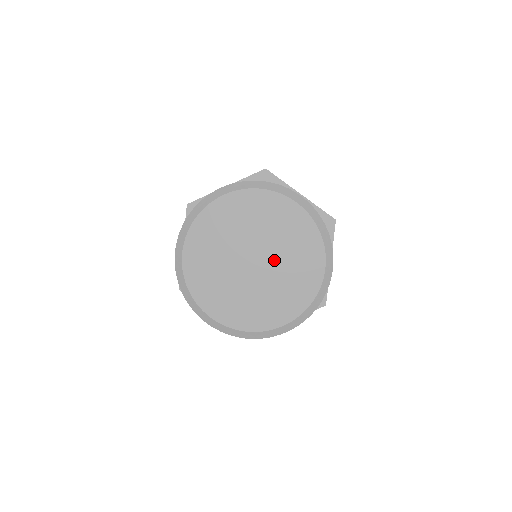
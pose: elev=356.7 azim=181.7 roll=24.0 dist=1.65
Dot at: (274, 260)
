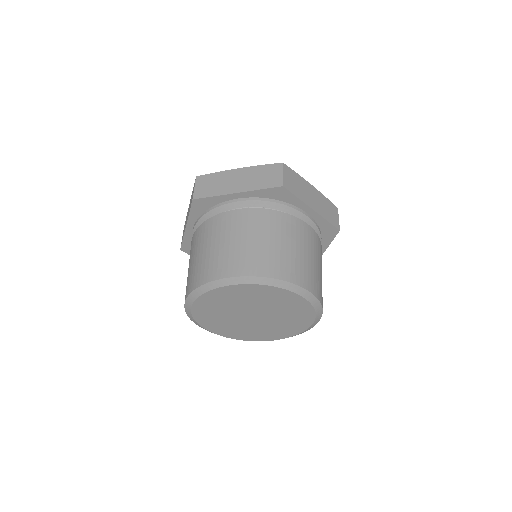
Dot at: (264, 310)
